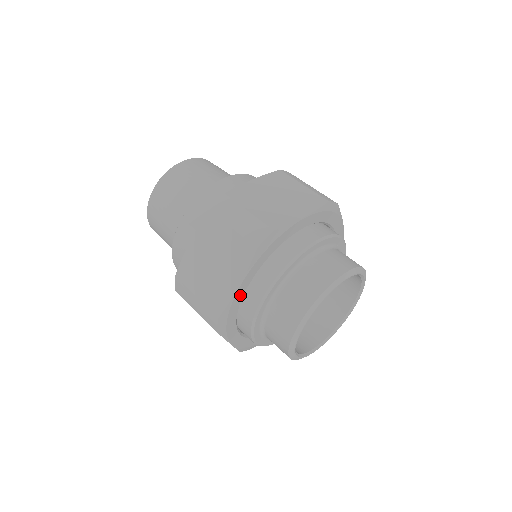
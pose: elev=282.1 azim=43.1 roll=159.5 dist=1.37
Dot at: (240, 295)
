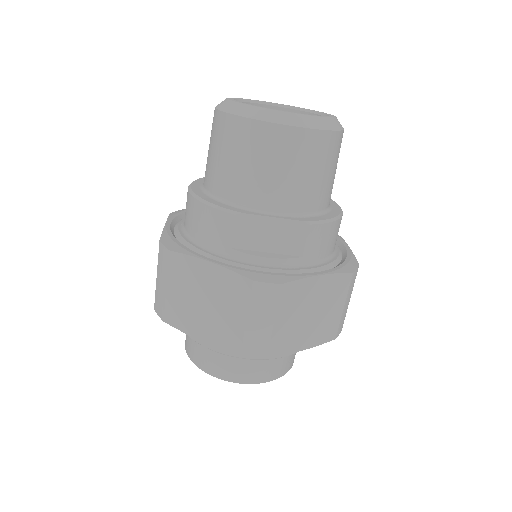
Dot at: occluded
